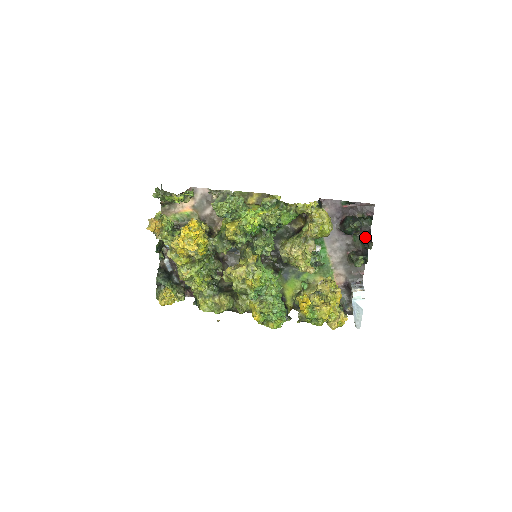
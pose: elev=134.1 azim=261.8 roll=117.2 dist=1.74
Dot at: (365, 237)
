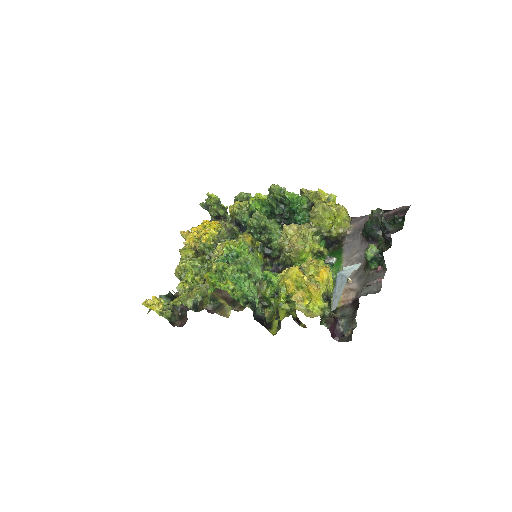
Dot at: occluded
